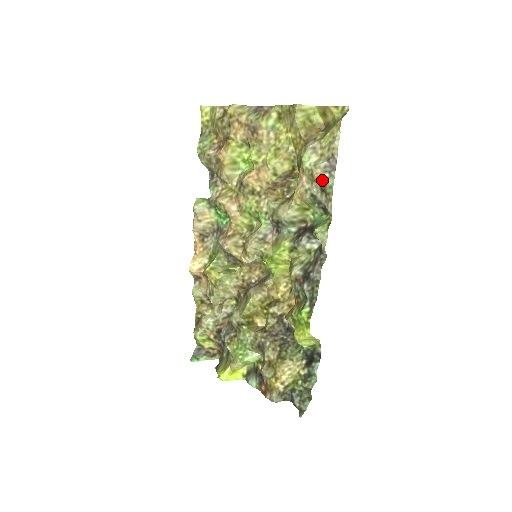
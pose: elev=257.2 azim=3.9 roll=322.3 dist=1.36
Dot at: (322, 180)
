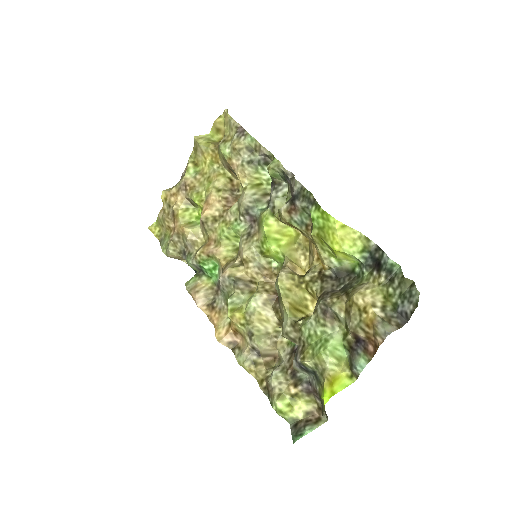
Dot at: (243, 144)
